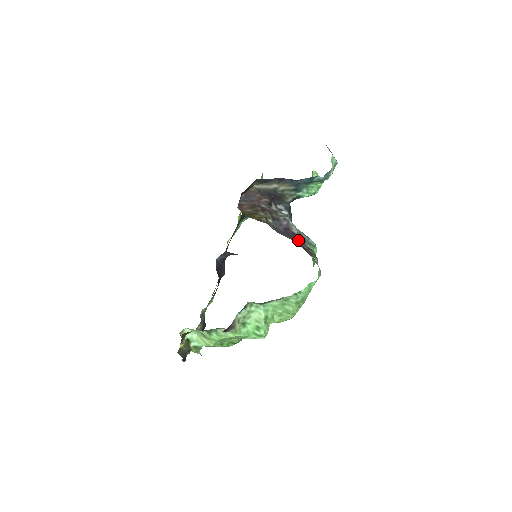
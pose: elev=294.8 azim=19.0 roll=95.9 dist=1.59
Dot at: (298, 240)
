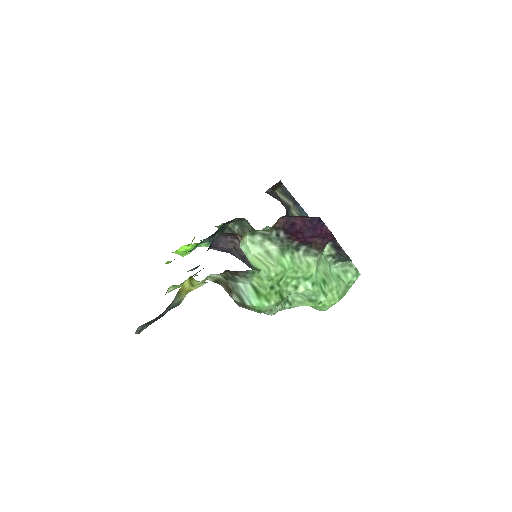
Dot at: occluded
